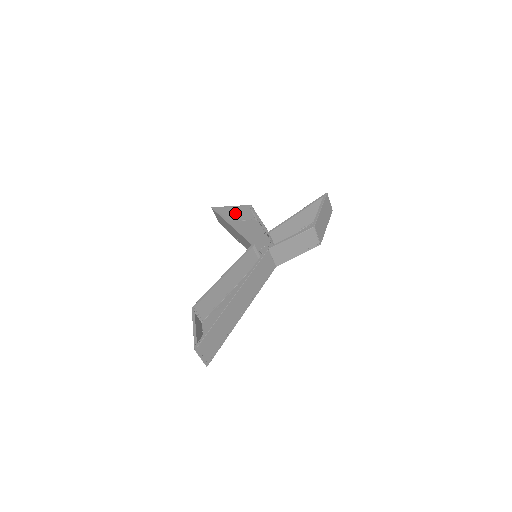
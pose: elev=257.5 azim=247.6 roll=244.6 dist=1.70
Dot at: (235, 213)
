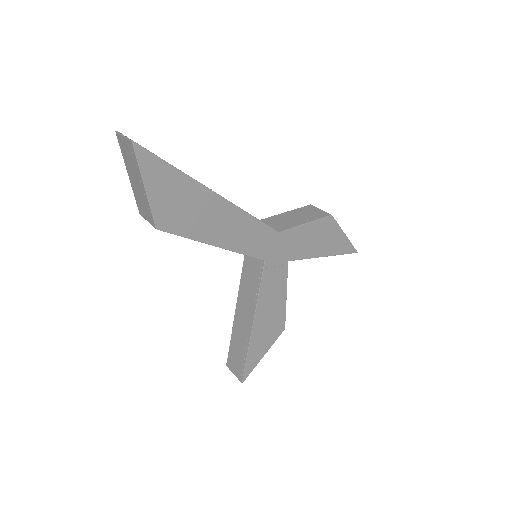
Dot at: occluded
